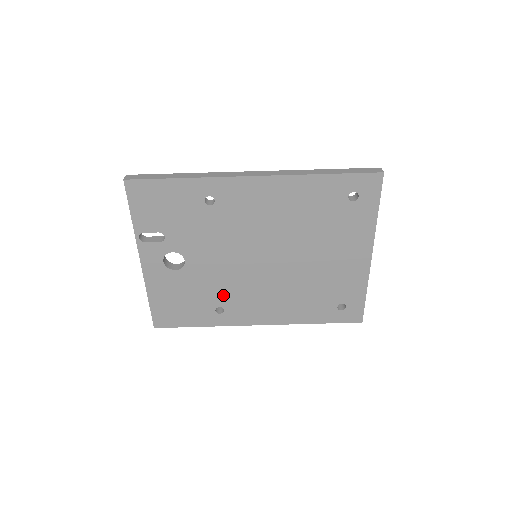
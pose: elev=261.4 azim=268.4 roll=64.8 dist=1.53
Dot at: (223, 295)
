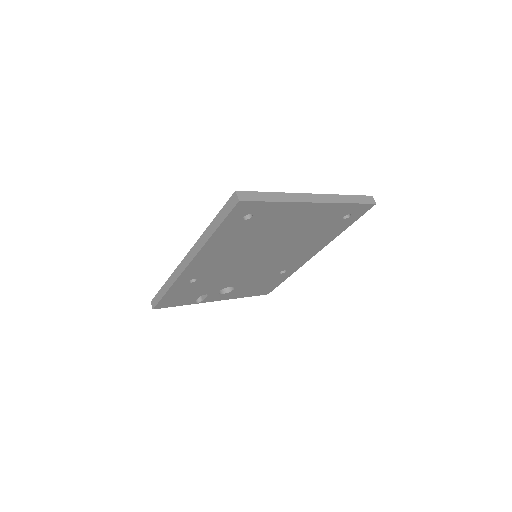
Dot at: (272, 271)
